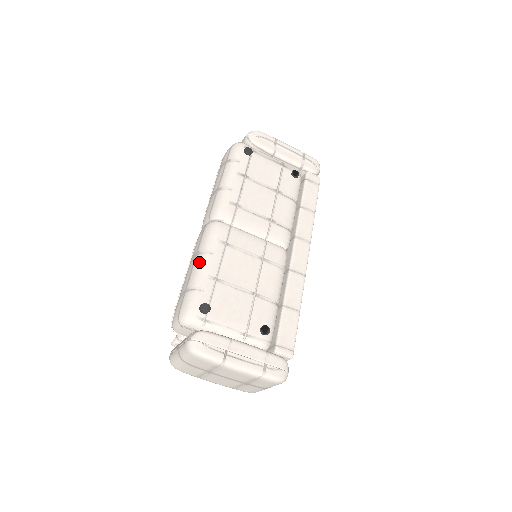
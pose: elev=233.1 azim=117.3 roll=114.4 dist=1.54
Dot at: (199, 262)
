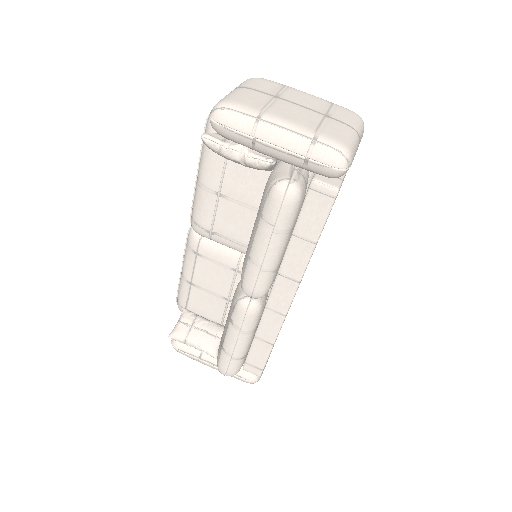
Dot at: occluded
